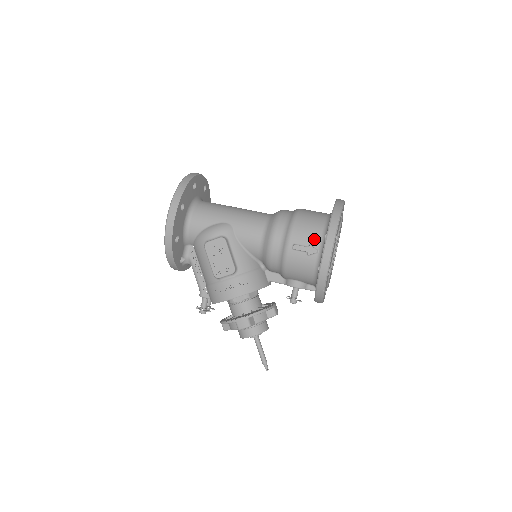
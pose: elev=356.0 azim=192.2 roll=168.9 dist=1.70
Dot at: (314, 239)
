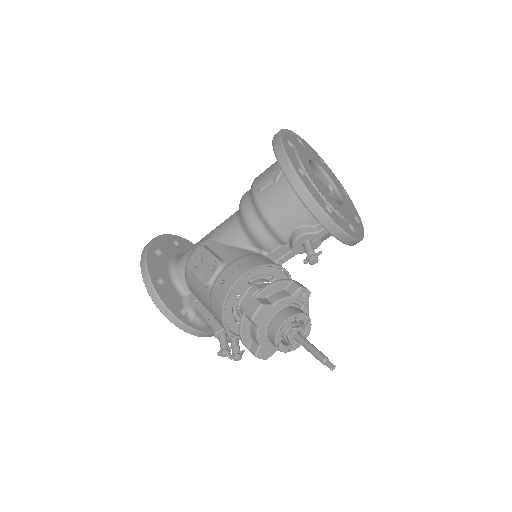
Dot at: (274, 167)
